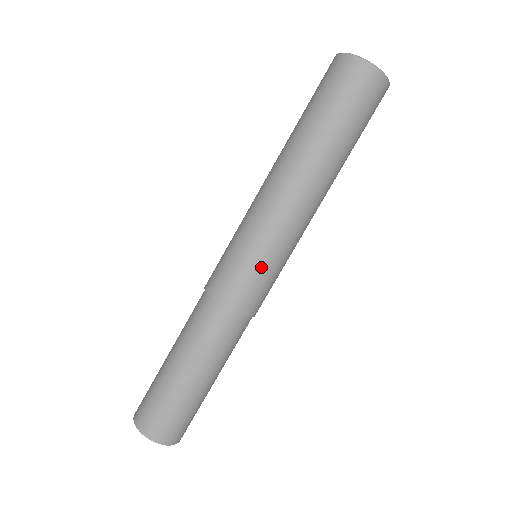
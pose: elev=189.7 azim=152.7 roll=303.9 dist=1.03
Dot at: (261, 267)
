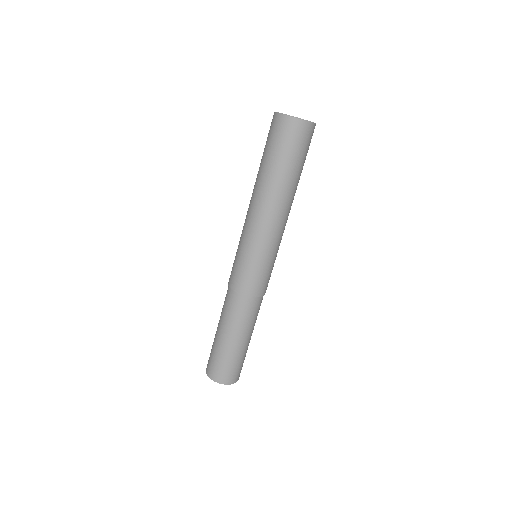
Dot at: (255, 264)
